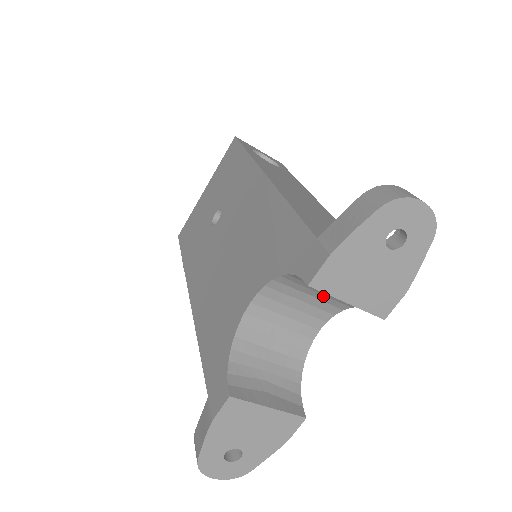
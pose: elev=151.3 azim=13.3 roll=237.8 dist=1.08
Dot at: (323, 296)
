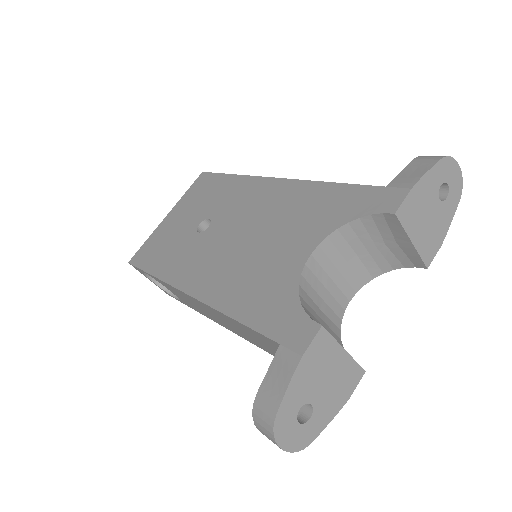
Dot at: (368, 256)
